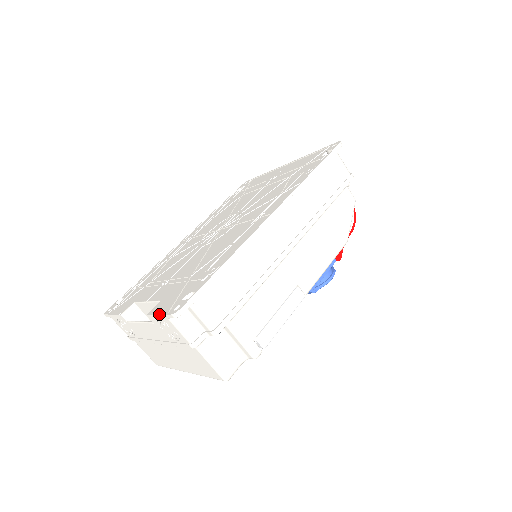
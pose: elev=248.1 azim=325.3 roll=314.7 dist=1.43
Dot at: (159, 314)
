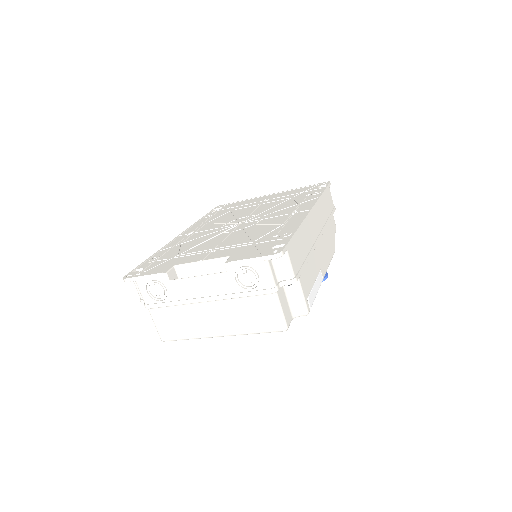
Dot at: (251, 258)
